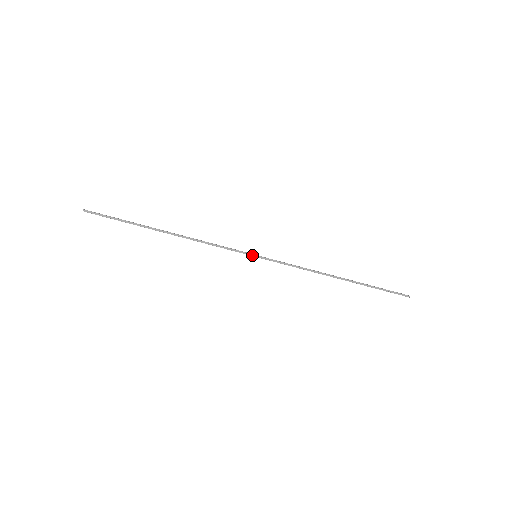
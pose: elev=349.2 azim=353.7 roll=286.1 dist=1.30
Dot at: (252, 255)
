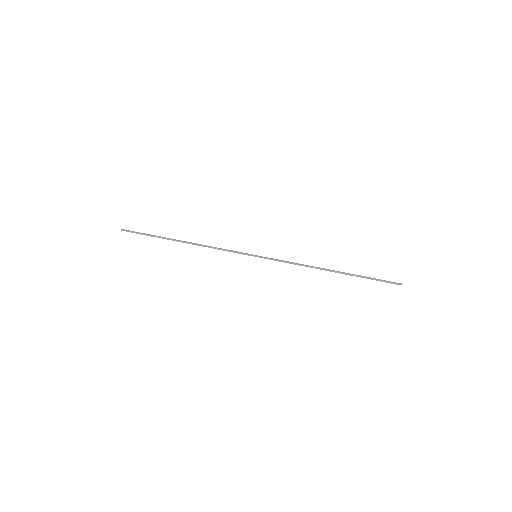
Dot at: (253, 255)
